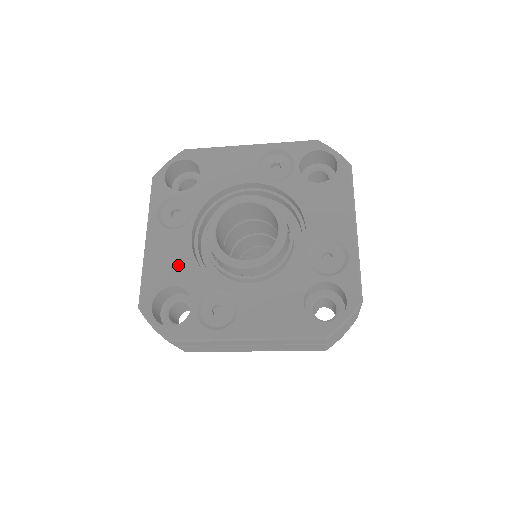
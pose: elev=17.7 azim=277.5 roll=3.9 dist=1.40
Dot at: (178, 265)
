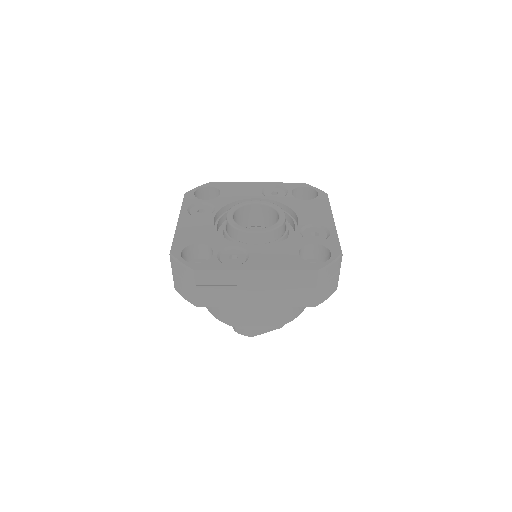
Dot at: (203, 233)
